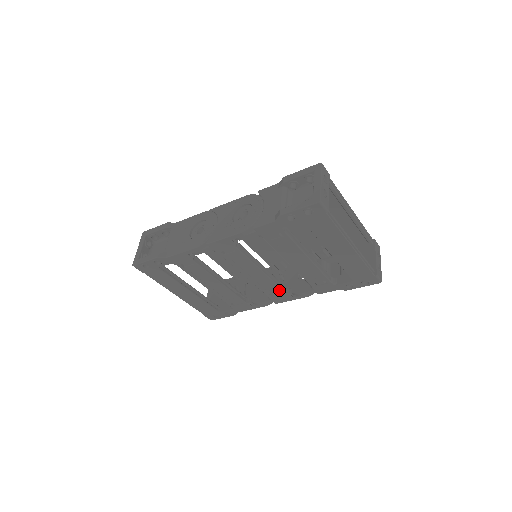
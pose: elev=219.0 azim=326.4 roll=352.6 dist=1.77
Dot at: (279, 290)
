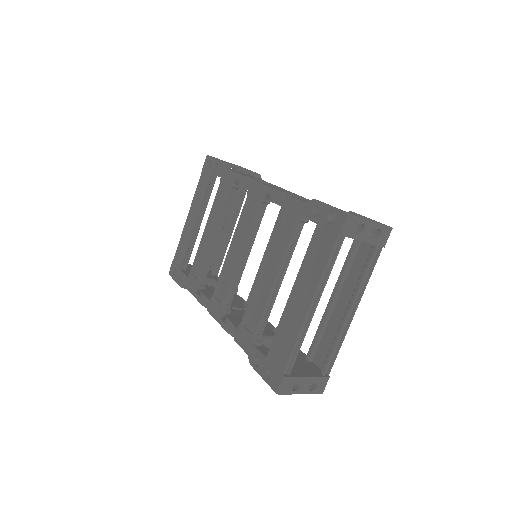
Dot at: (225, 295)
